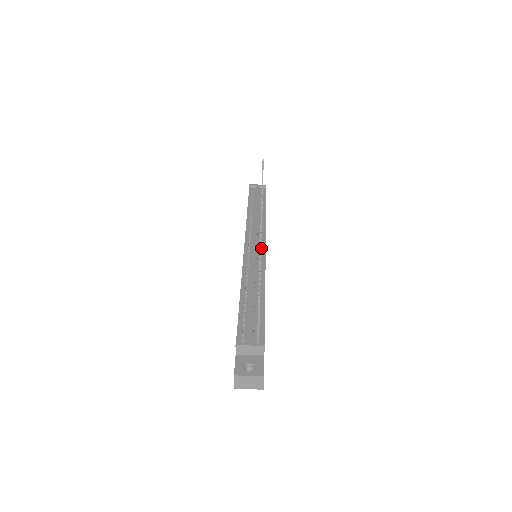
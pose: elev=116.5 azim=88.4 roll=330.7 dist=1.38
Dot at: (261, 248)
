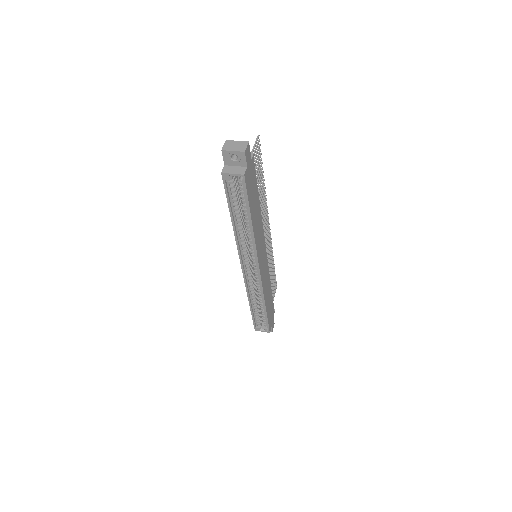
Dot at: occluded
